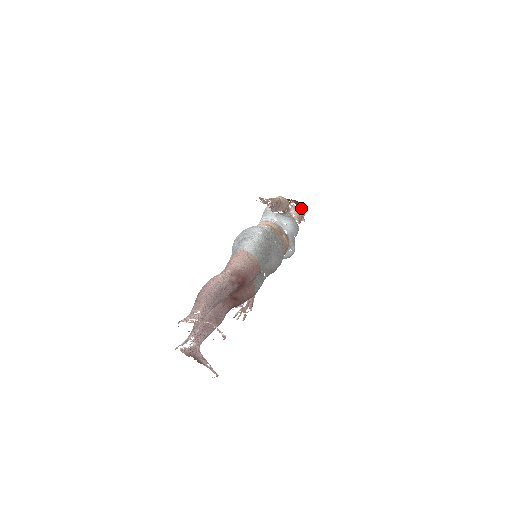
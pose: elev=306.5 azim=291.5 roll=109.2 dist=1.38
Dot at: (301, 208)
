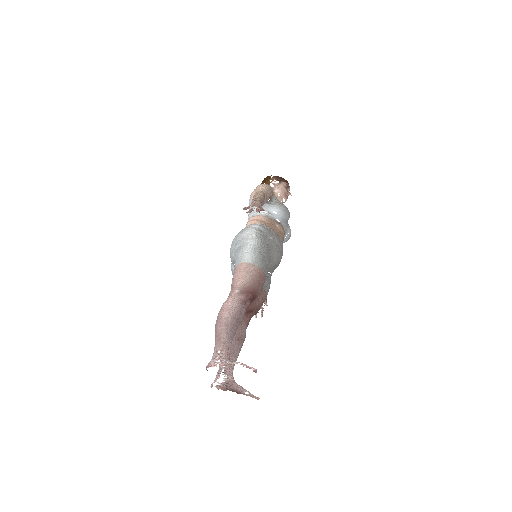
Dot at: (284, 183)
